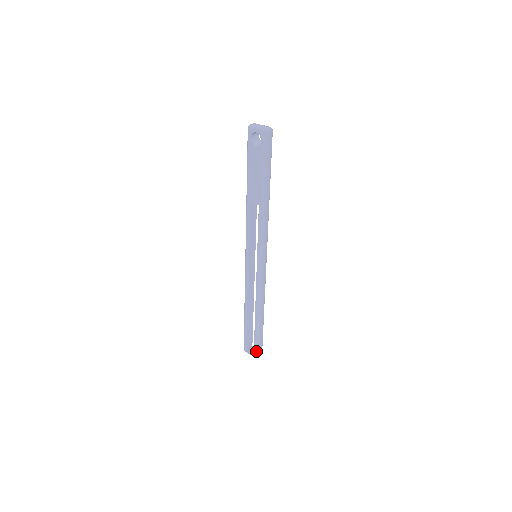
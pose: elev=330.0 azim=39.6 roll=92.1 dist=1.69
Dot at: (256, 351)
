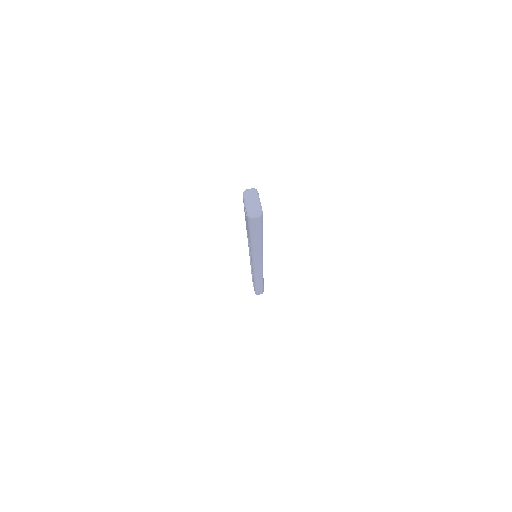
Dot at: (255, 292)
